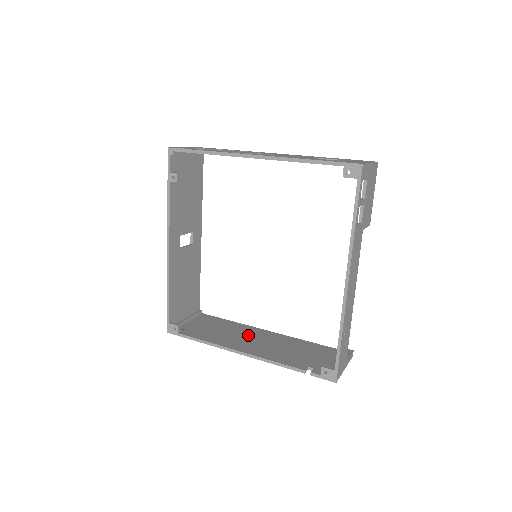
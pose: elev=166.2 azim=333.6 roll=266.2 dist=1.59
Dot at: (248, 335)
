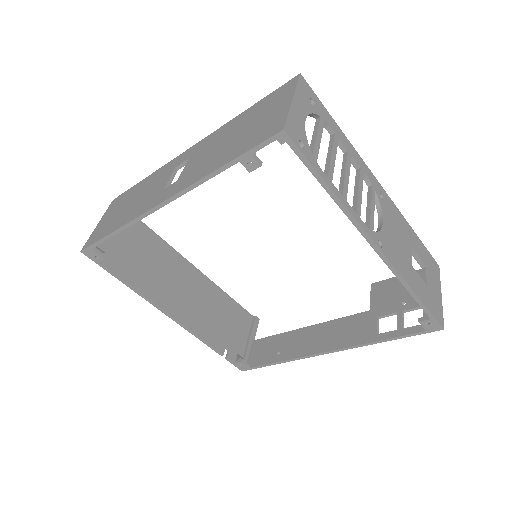
Dot at: (175, 275)
